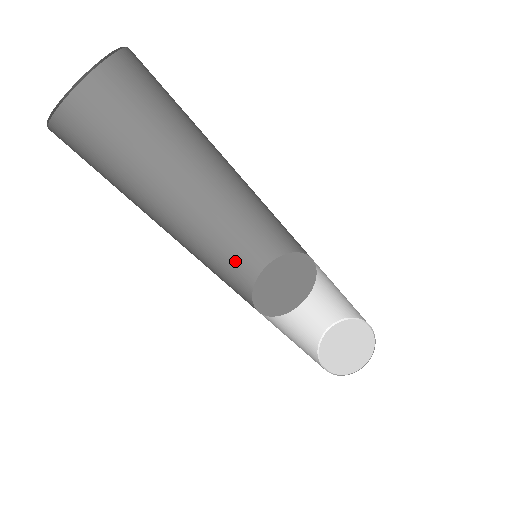
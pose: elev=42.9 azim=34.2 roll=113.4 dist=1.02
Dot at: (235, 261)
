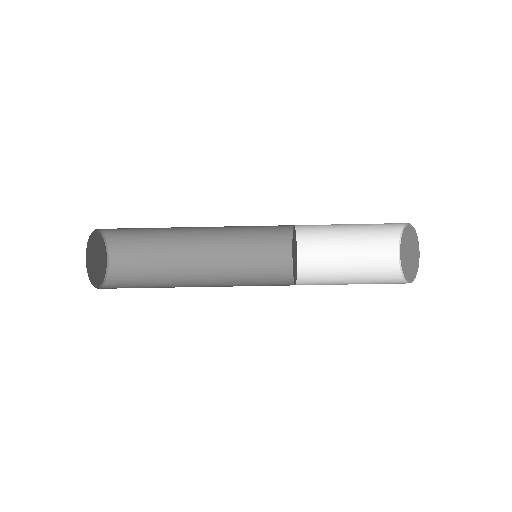
Dot at: (264, 248)
